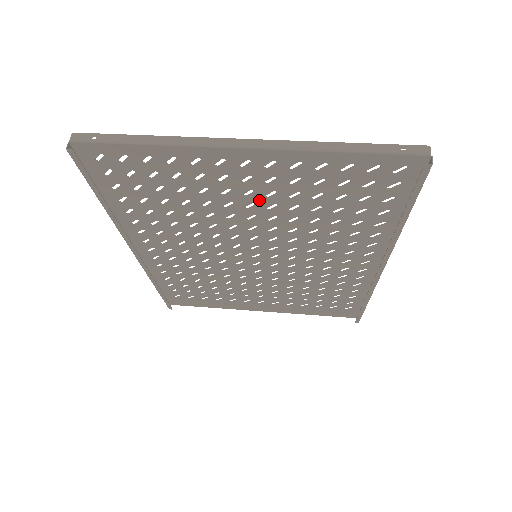
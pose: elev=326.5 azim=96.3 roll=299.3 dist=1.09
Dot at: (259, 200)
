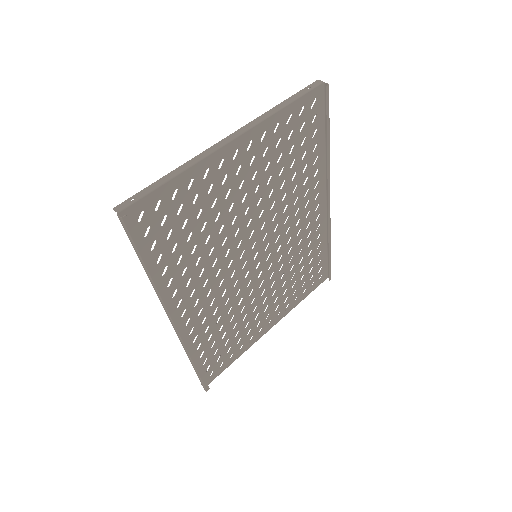
Dot at: (249, 188)
